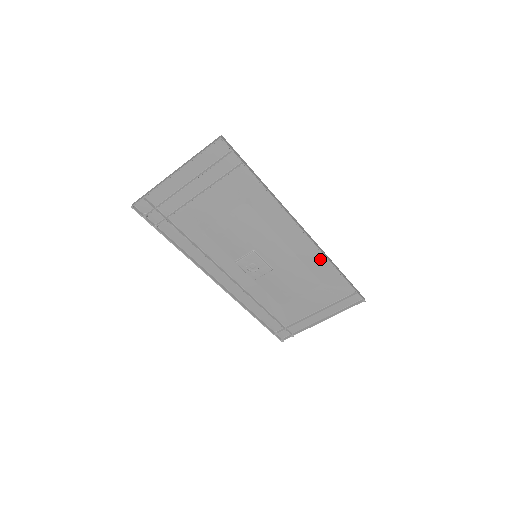
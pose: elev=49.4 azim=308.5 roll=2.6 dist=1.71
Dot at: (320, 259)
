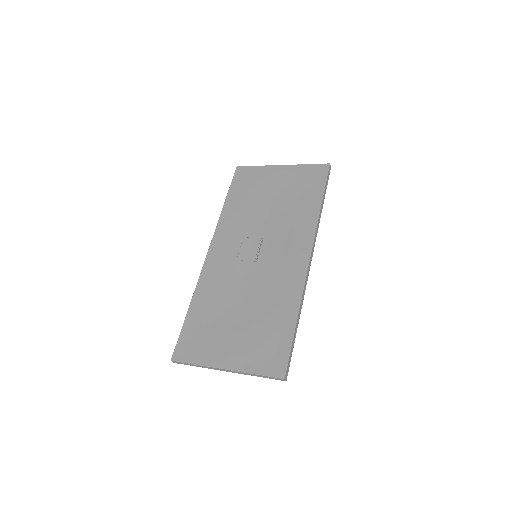
Dot at: (311, 223)
